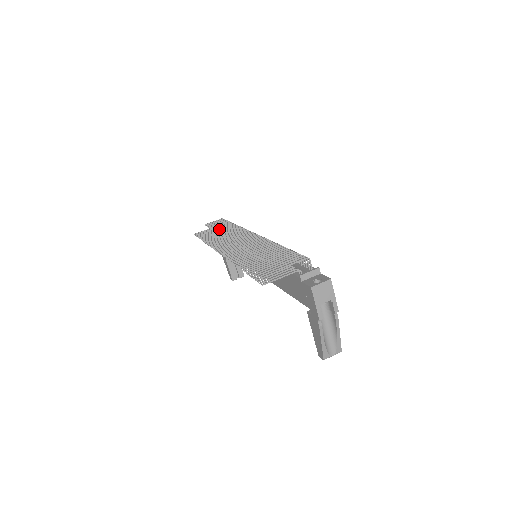
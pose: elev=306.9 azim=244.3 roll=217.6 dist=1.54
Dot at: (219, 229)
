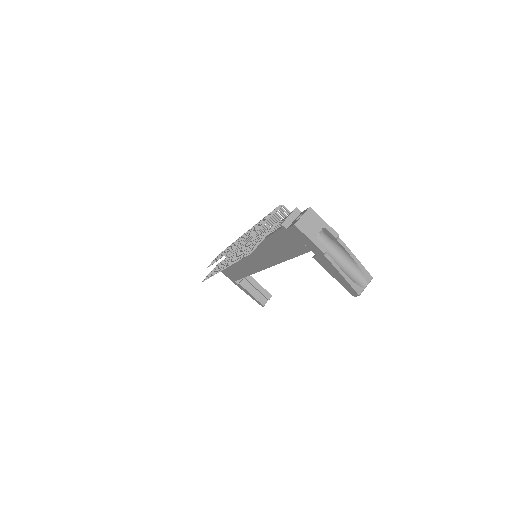
Dot at: (216, 259)
